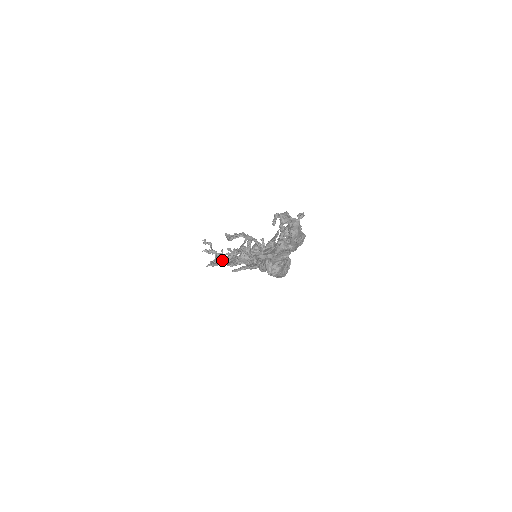
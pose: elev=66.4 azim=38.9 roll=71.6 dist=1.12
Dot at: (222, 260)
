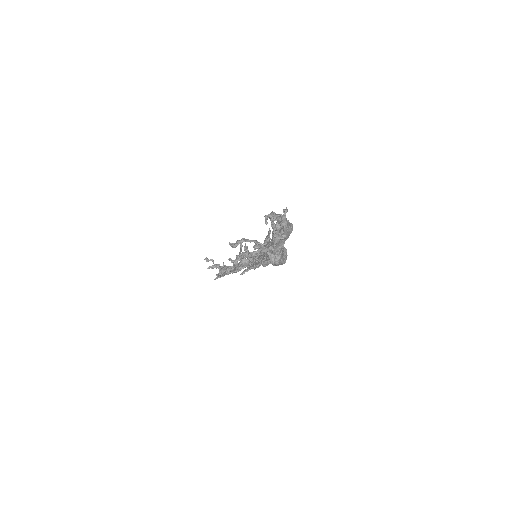
Dot at: (226, 270)
